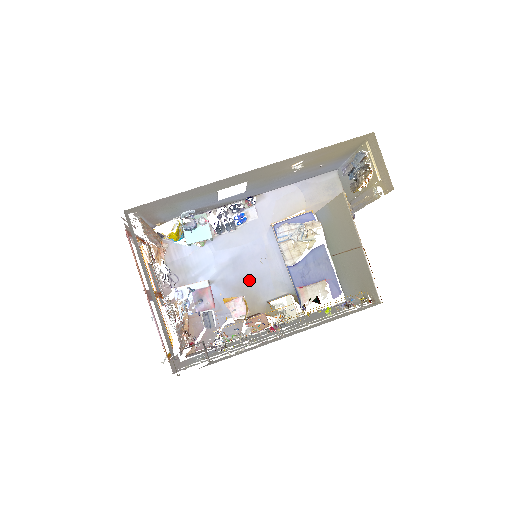
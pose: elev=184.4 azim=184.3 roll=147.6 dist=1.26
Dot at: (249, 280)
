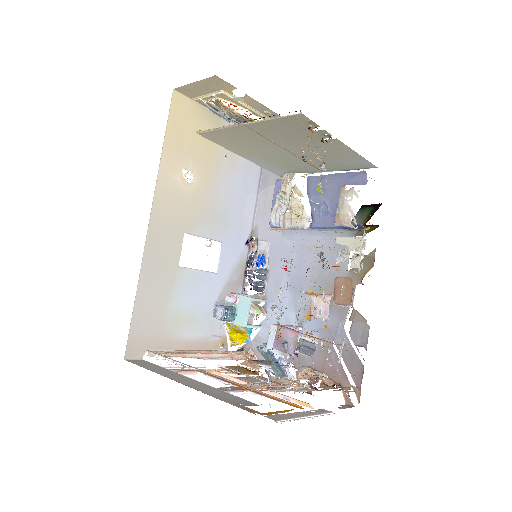
Dot at: (318, 281)
